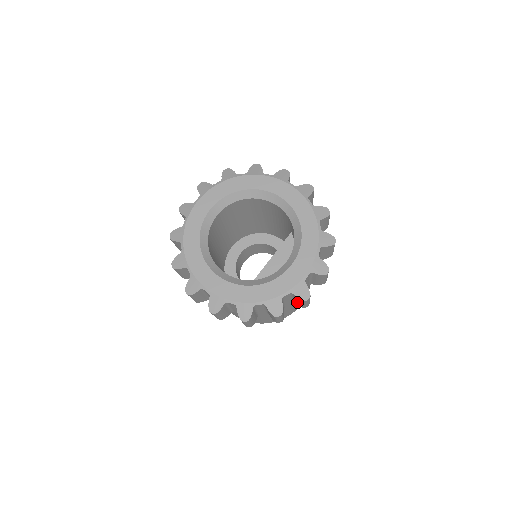
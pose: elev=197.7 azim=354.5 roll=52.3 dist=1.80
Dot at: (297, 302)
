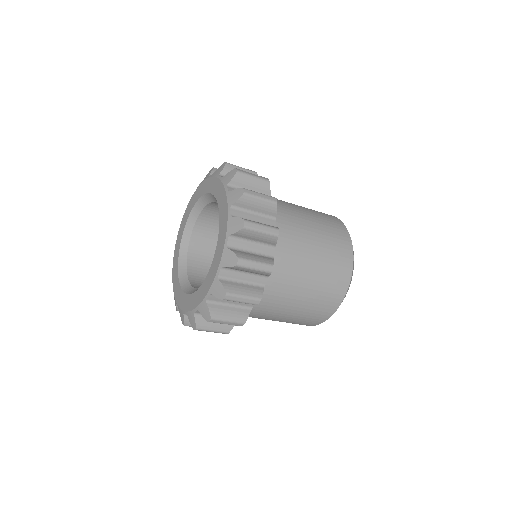
Dot at: occluded
